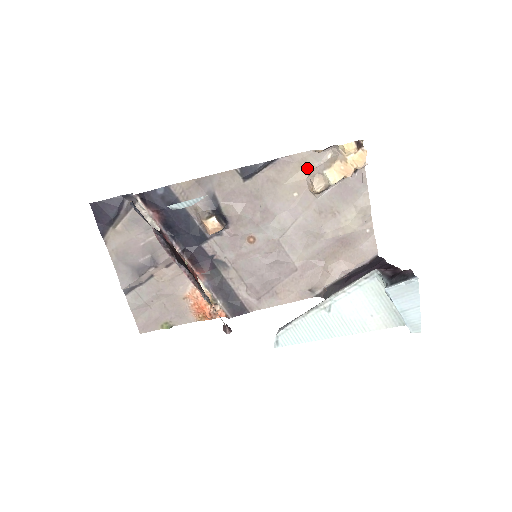
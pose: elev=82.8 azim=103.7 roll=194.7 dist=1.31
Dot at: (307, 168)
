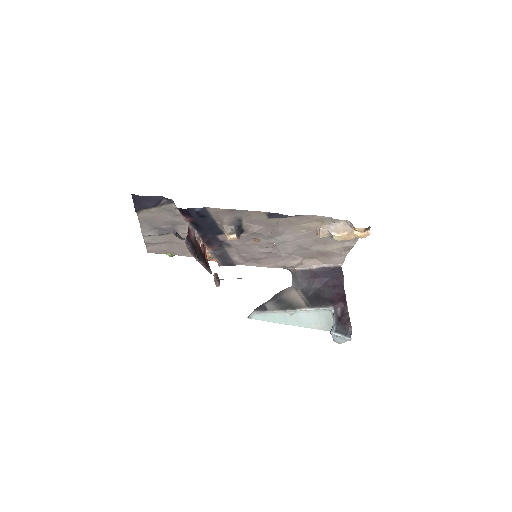
Dot at: (321, 222)
